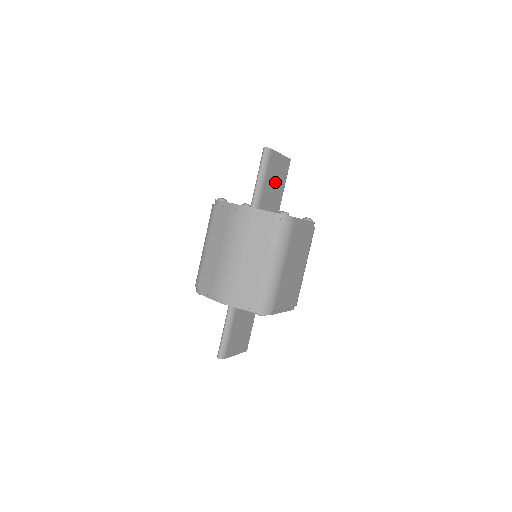
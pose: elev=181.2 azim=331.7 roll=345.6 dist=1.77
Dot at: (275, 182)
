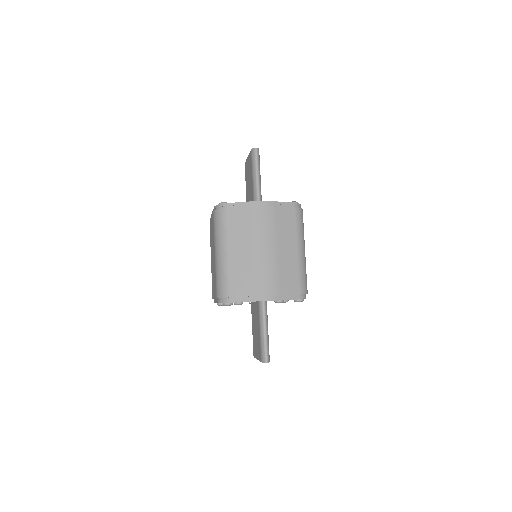
Dot at: occluded
